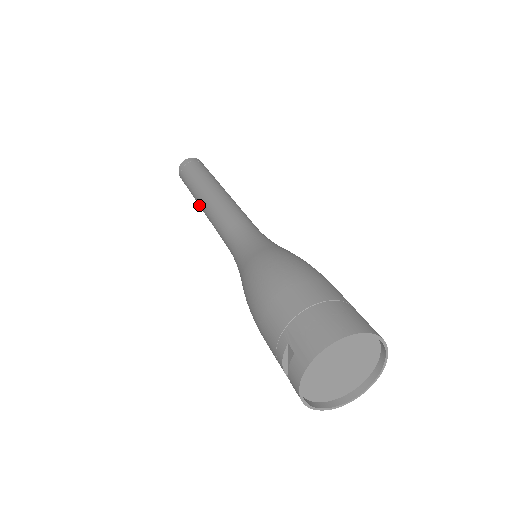
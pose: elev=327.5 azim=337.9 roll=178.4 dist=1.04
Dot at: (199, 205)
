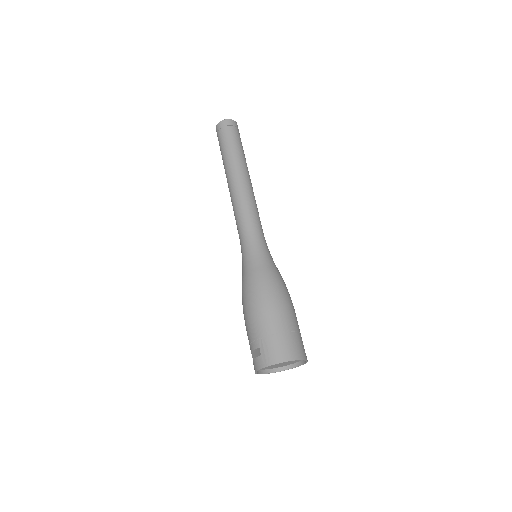
Dot at: occluded
